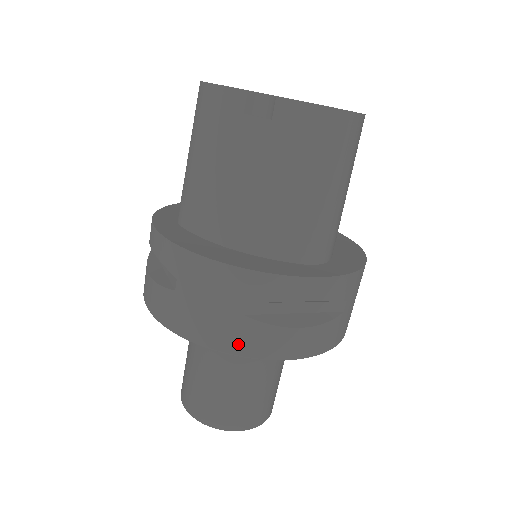
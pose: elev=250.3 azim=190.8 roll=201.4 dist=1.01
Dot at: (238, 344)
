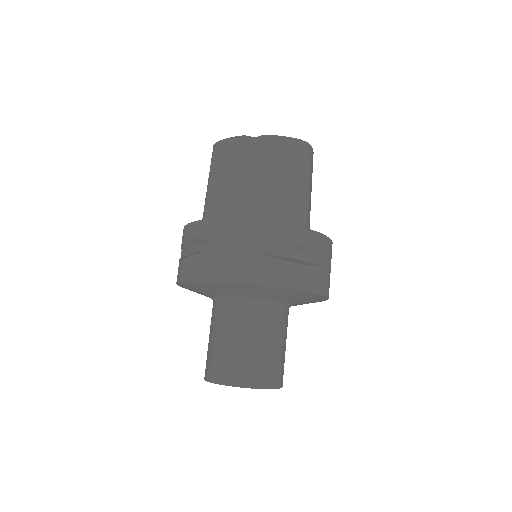
Dot at: (256, 274)
